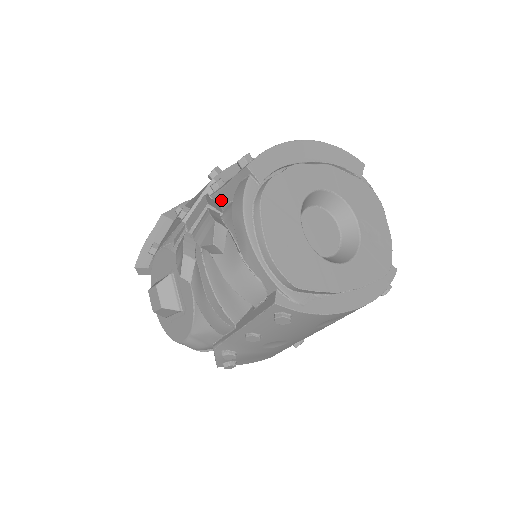
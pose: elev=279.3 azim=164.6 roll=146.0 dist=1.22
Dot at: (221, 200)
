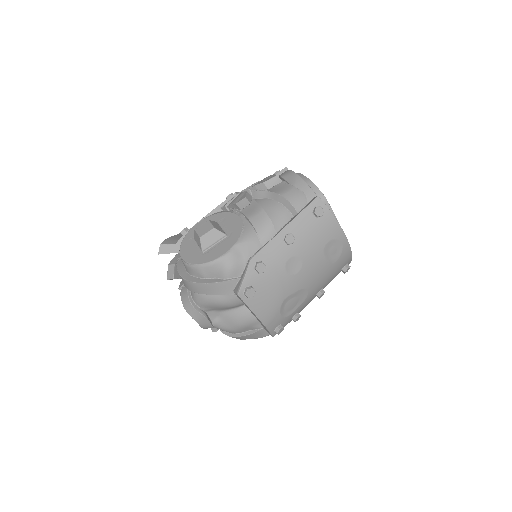
Dot at: occluded
